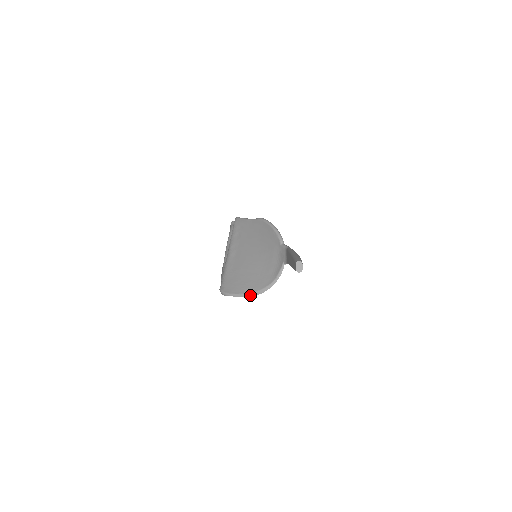
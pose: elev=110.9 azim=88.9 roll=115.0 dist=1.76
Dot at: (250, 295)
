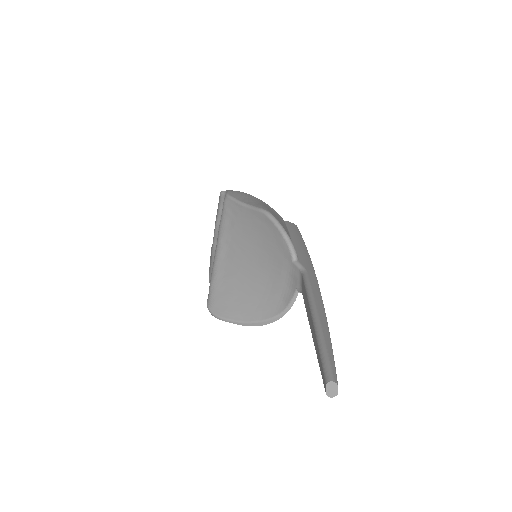
Dot at: (249, 324)
